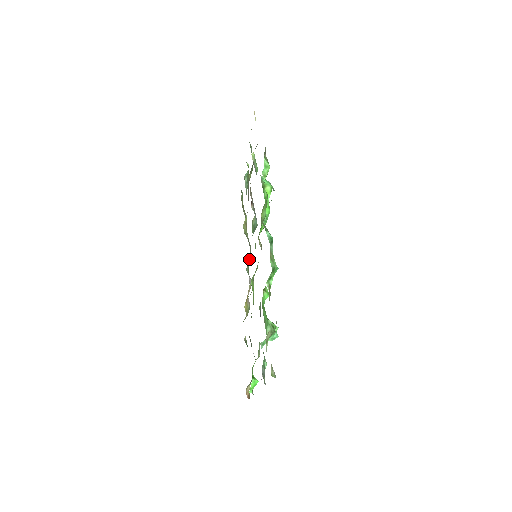
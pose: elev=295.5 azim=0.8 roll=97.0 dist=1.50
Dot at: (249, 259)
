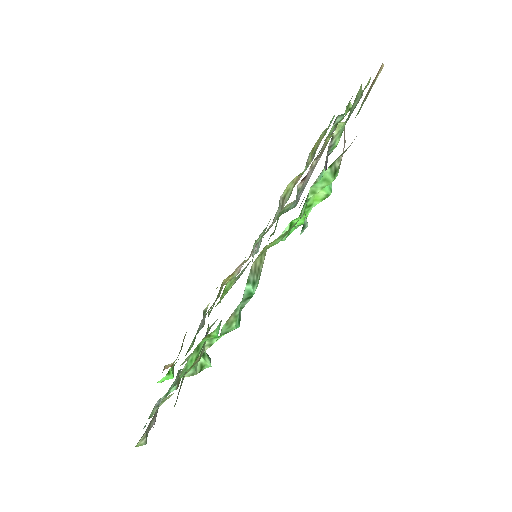
Dot at: (258, 240)
